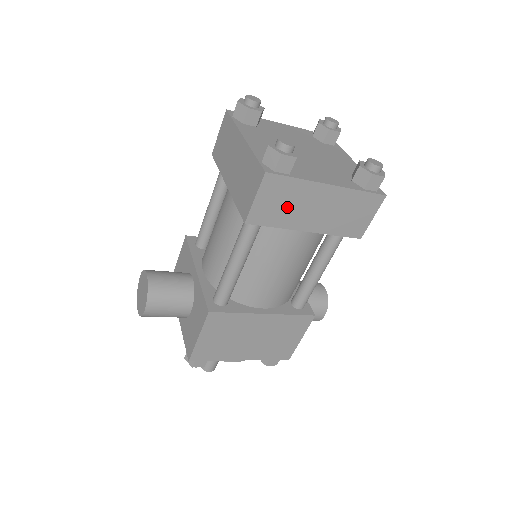
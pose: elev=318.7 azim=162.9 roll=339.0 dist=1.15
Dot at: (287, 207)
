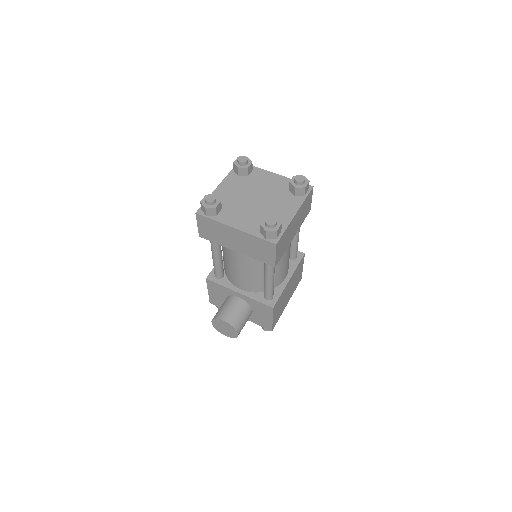
Dot at: (286, 242)
